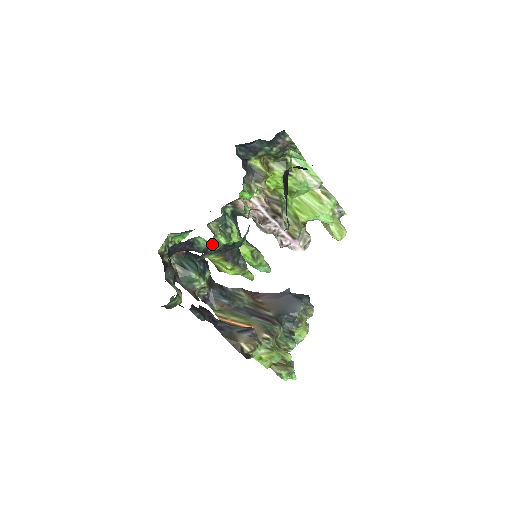
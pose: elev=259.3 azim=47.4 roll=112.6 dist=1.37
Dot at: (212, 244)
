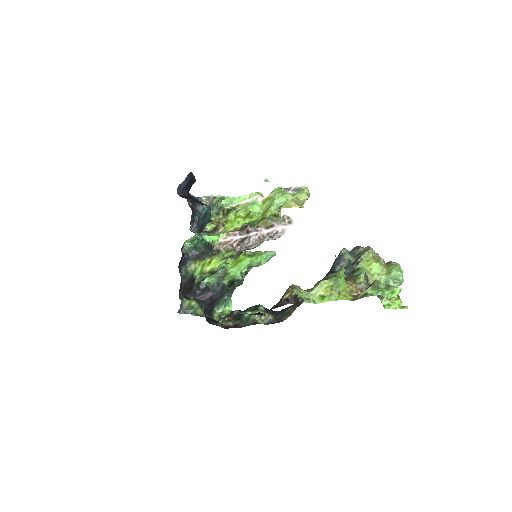
Dot at: (220, 277)
